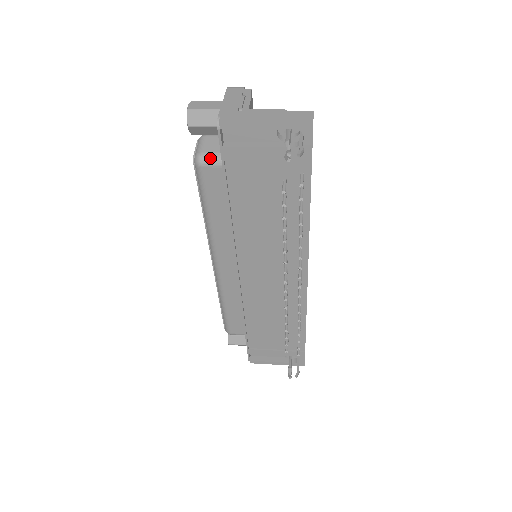
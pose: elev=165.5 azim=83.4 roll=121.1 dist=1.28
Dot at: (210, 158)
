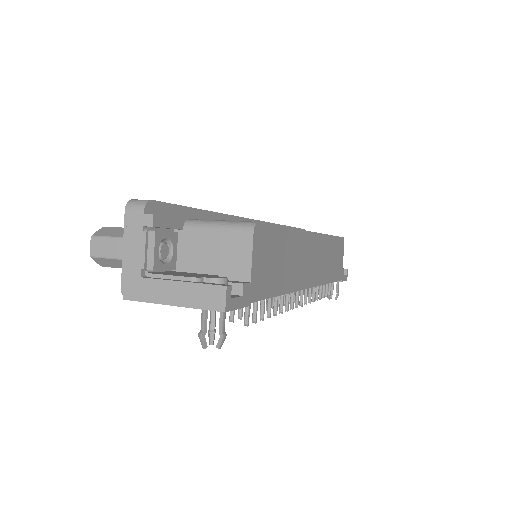
Dot at: occluded
